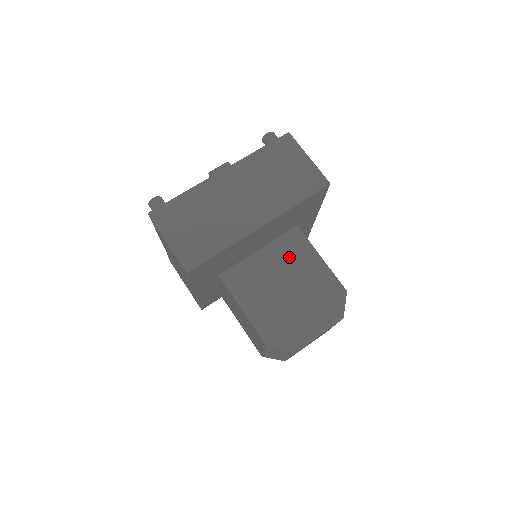
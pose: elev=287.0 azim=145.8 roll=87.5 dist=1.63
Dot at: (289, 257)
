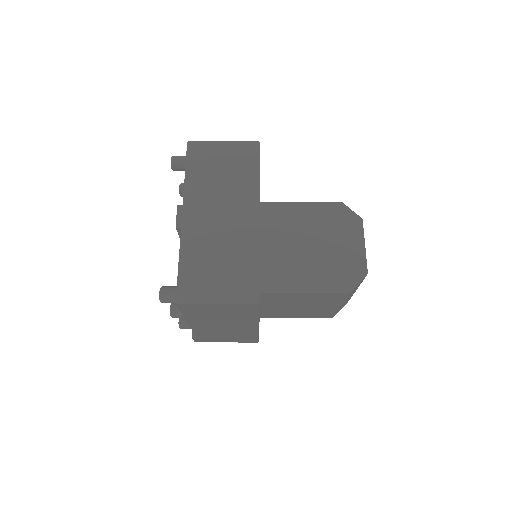
Dot at: (283, 226)
